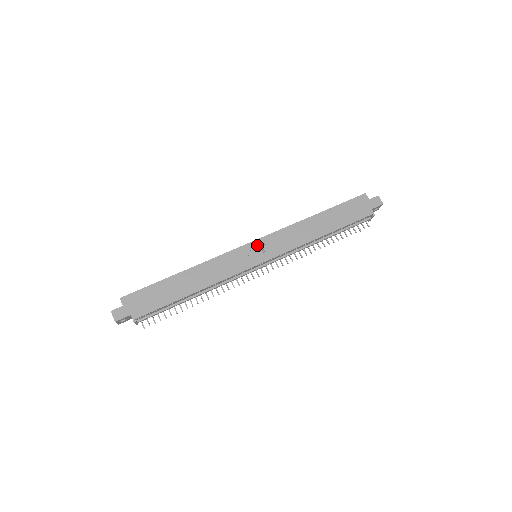
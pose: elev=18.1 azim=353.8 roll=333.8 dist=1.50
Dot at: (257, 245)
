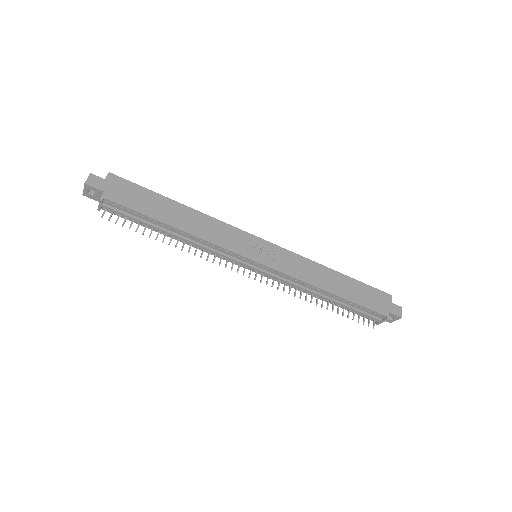
Dot at: (266, 246)
